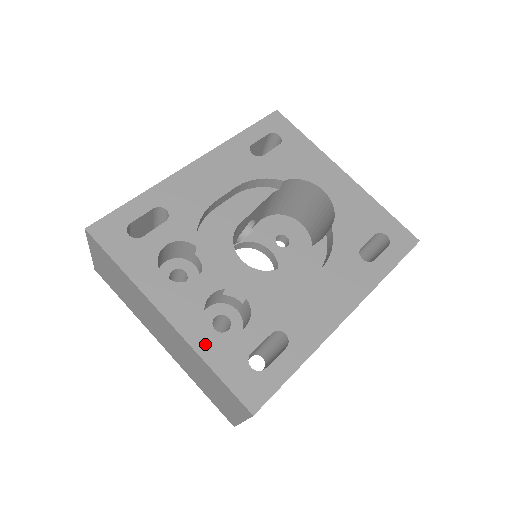
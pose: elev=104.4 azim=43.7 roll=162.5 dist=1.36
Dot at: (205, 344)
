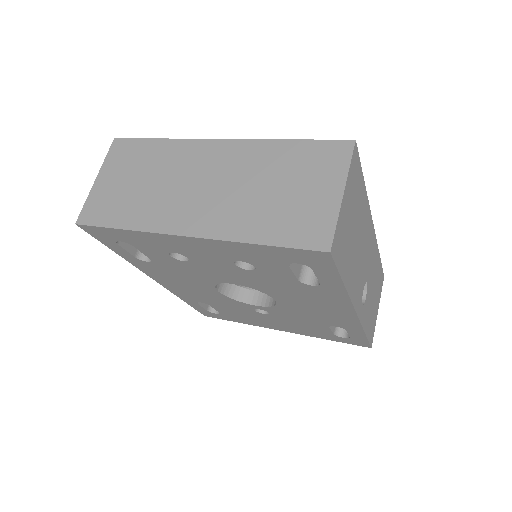
Dot at: occluded
